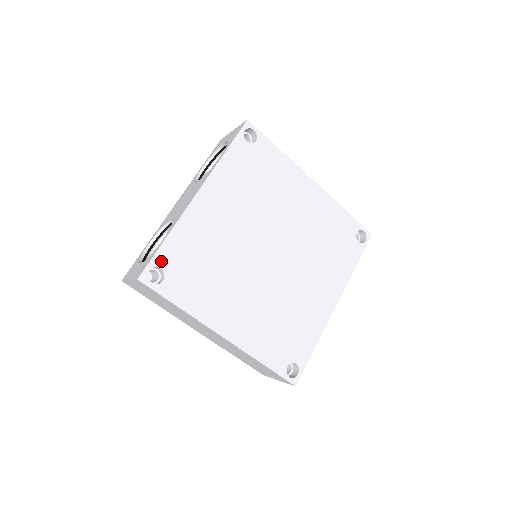
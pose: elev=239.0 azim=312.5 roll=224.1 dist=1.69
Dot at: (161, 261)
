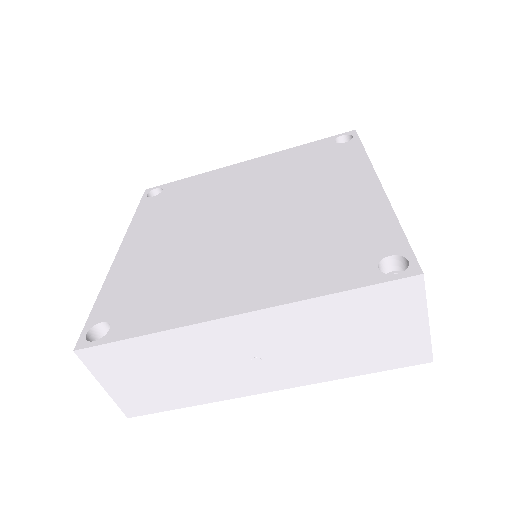
Dot at: (99, 317)
